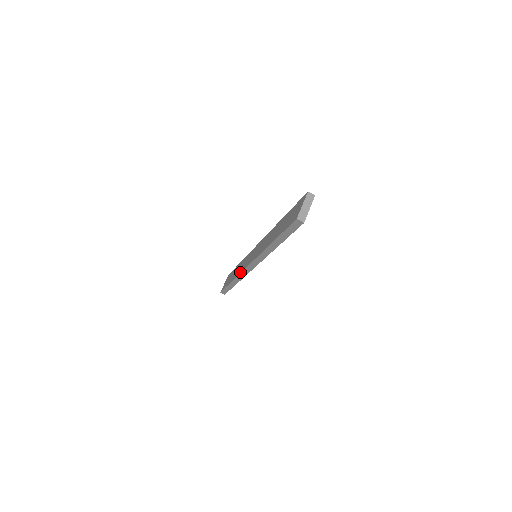
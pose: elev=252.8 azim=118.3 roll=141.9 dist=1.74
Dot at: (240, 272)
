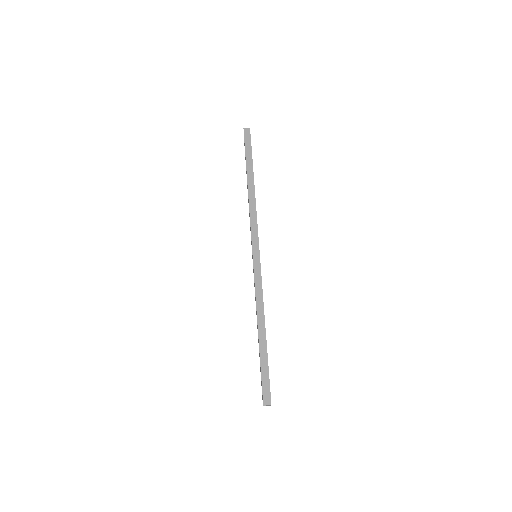
Dot at: occluded
